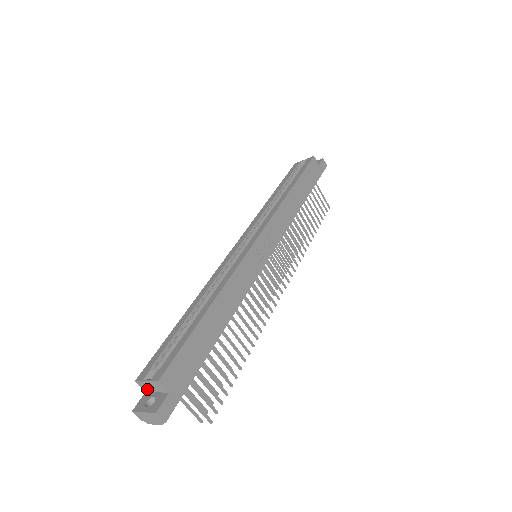
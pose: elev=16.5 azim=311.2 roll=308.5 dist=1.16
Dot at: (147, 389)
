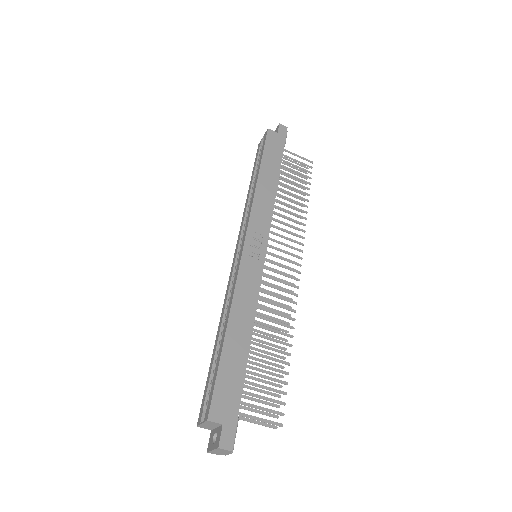
Dot at: (209, 428)
